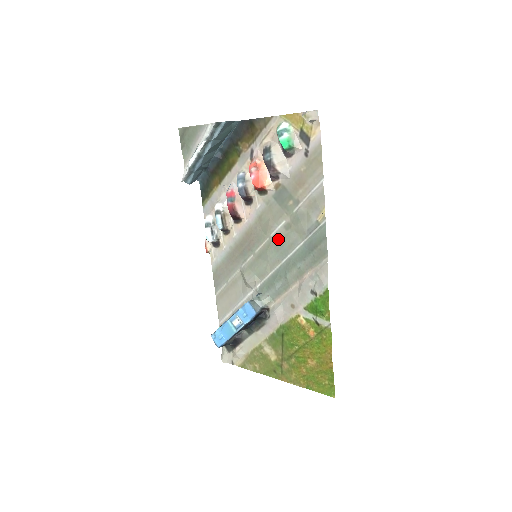
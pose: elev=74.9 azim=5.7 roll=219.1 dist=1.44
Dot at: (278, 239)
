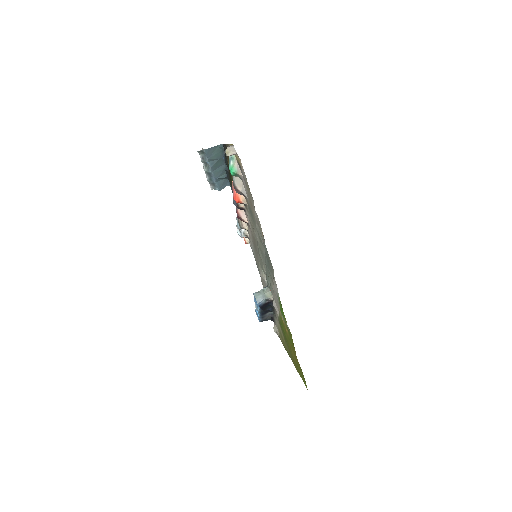
Dot at: (259, 246)
